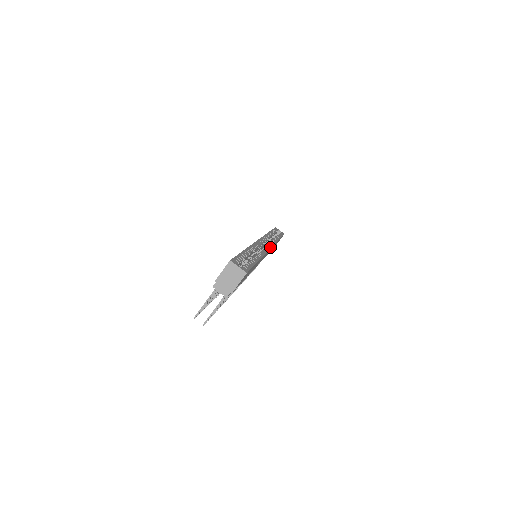
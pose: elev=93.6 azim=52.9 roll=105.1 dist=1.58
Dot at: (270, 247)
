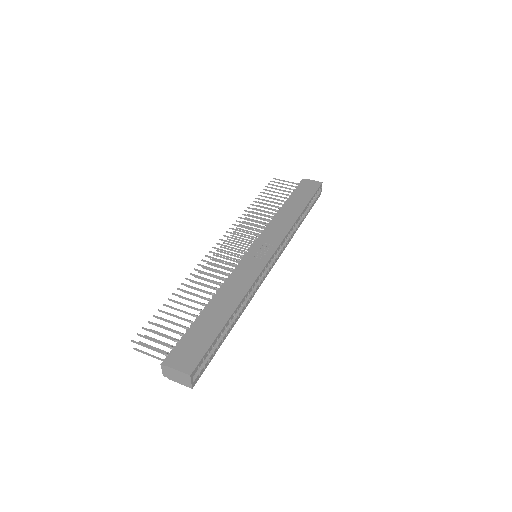
Dot at: (271, 268)
